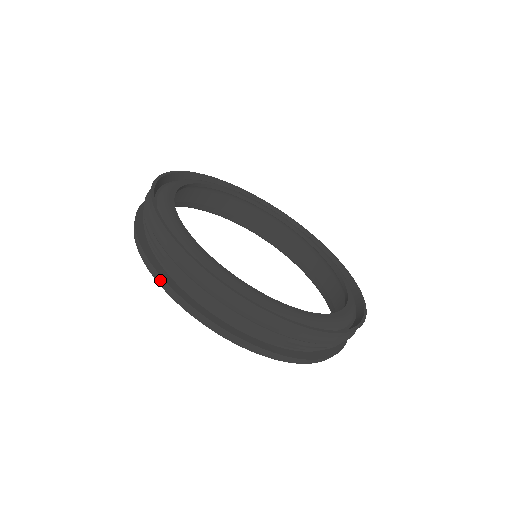
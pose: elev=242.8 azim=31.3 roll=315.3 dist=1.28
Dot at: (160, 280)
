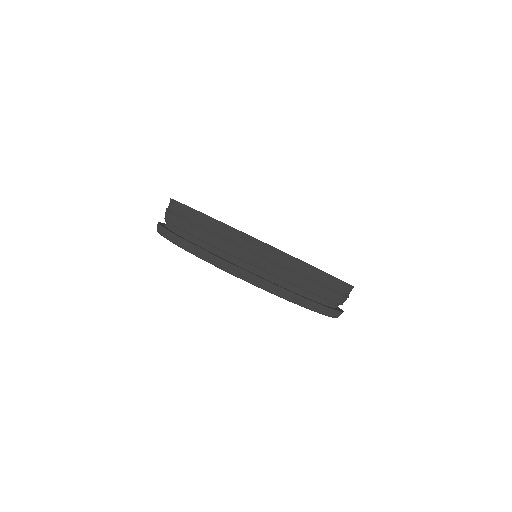
Dot at: (287, 294)
